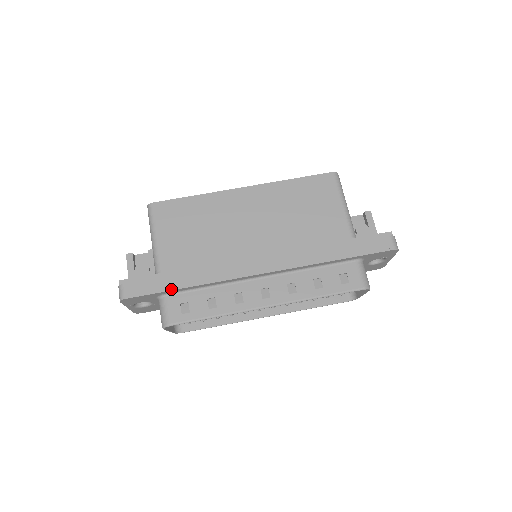
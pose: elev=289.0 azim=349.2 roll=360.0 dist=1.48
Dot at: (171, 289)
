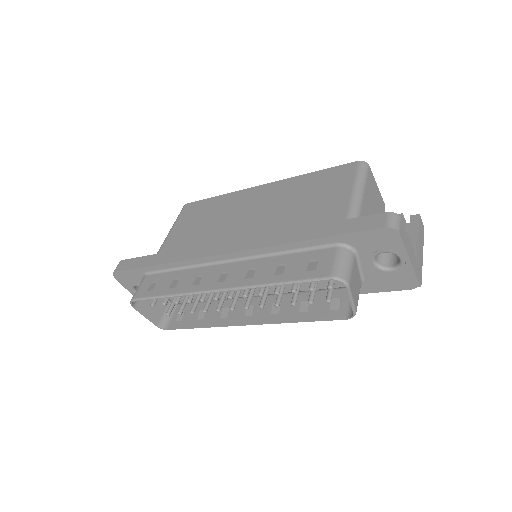
Dot at: (147, 265)
